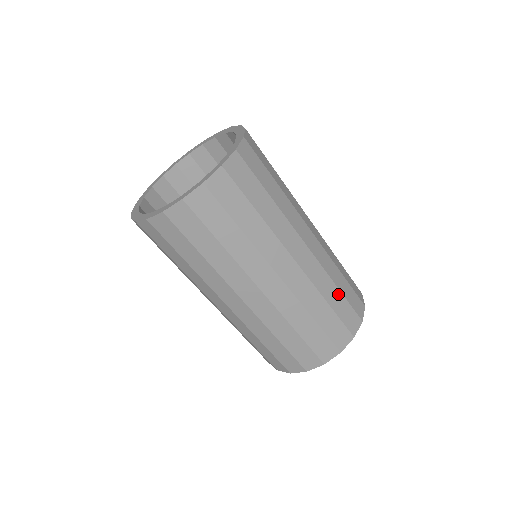
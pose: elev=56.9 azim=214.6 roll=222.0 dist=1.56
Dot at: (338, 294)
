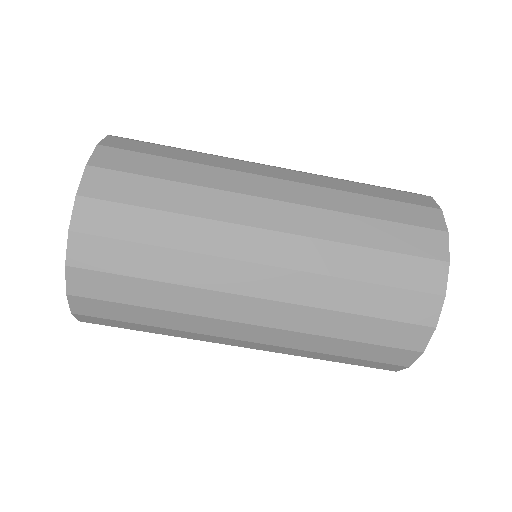
Dot at: (371, 201)
